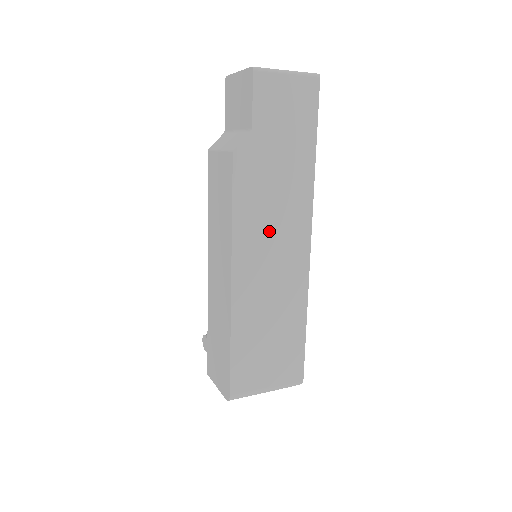
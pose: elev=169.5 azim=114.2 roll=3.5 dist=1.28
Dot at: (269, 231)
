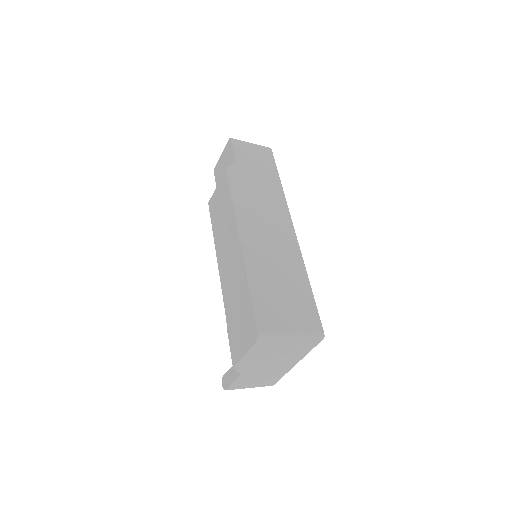
Dot at: (261, 215)
